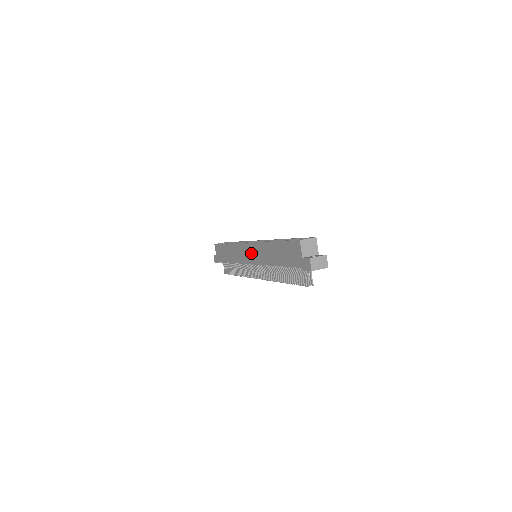
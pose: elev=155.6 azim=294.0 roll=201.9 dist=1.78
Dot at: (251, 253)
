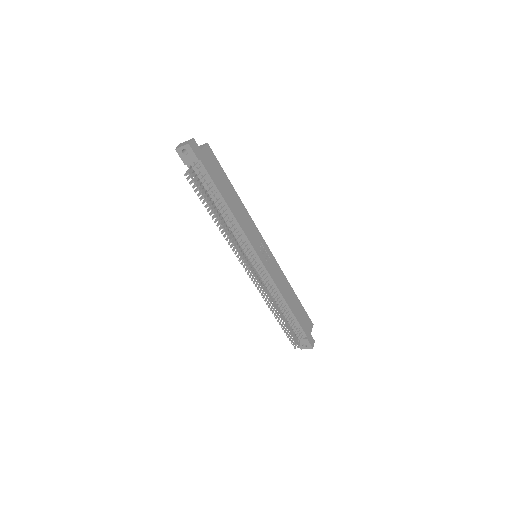
Dot at: occluded
